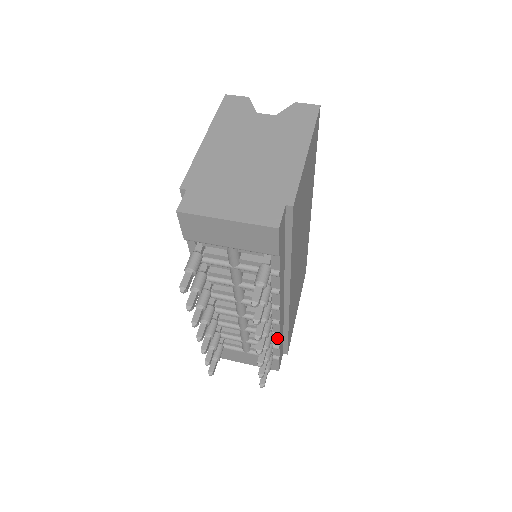
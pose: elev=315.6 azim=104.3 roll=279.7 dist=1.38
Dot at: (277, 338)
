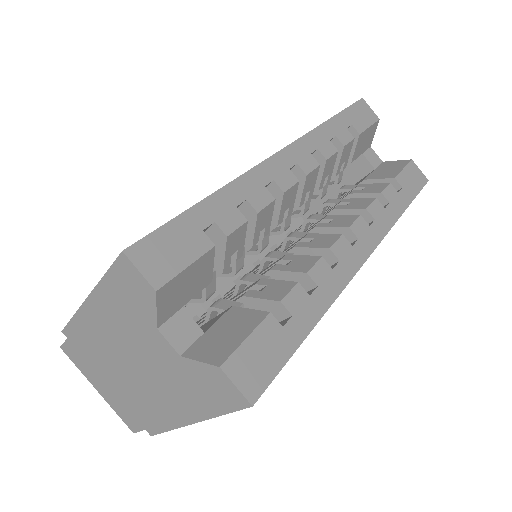
Dot at: occluded
